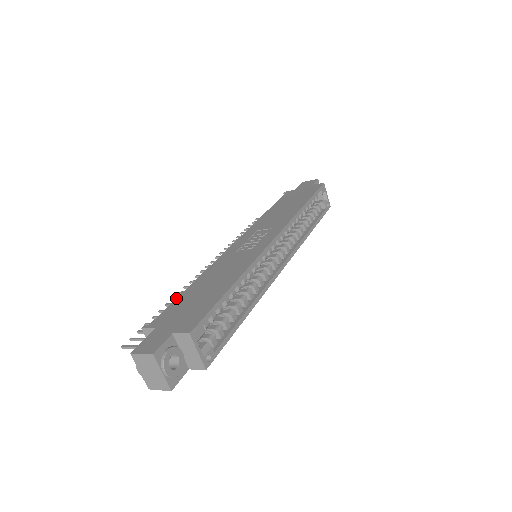
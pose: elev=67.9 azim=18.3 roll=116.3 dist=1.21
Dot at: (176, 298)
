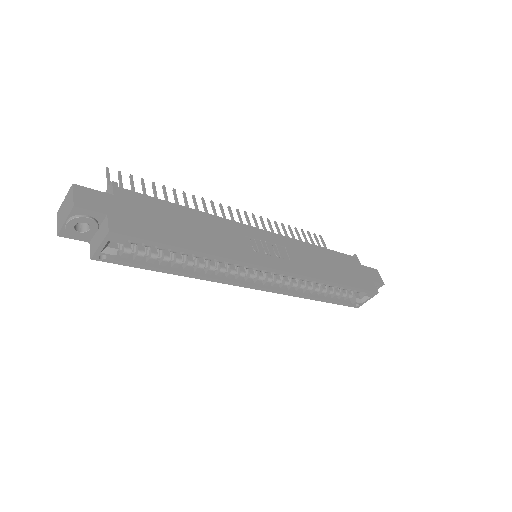
Dot at: occluded
